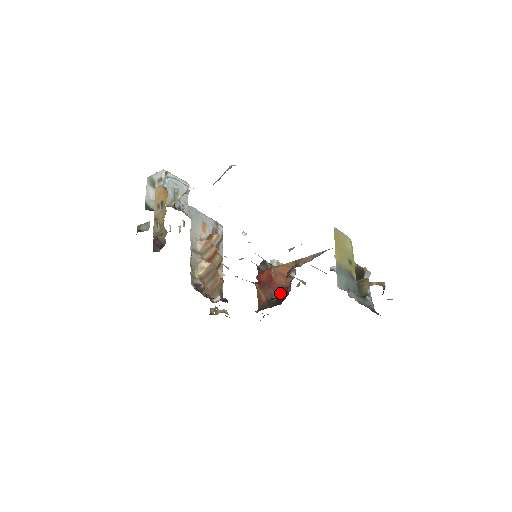
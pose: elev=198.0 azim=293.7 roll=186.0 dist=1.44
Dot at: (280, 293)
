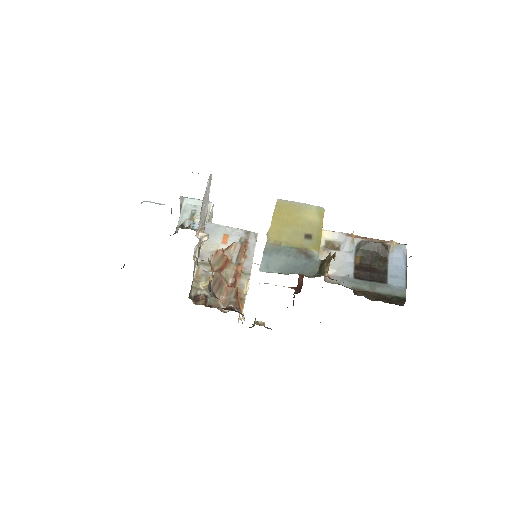
Dot at: occluded
